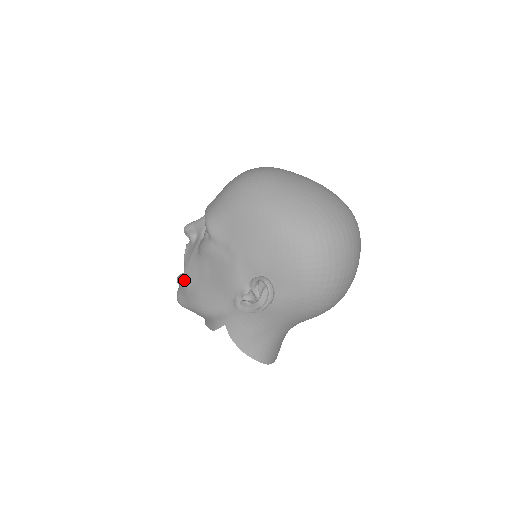
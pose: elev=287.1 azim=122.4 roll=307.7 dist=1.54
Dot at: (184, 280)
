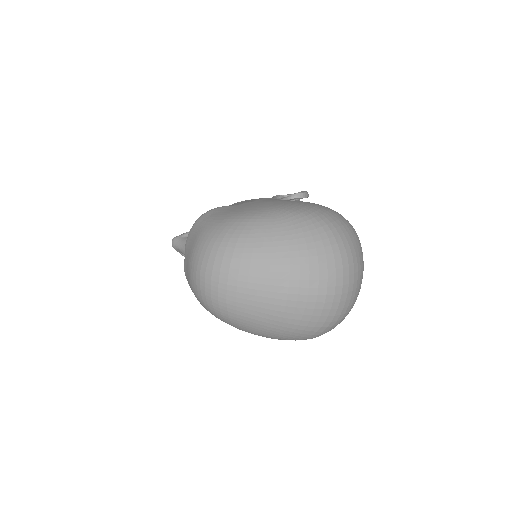
Dot at: occluded
